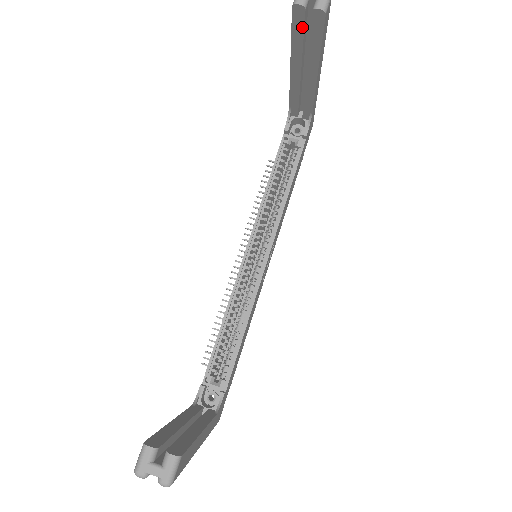
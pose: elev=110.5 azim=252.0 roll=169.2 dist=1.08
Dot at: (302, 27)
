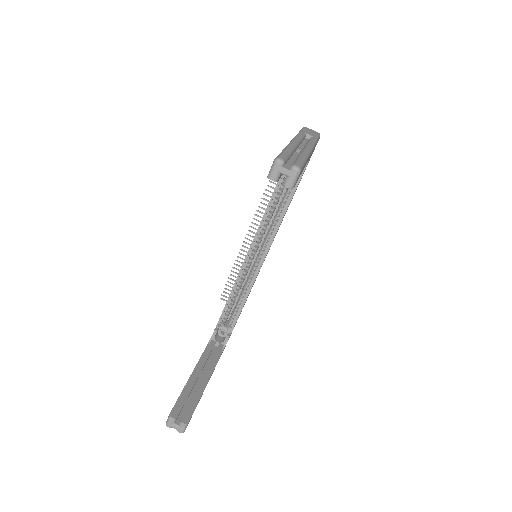
Dot at: occluded
